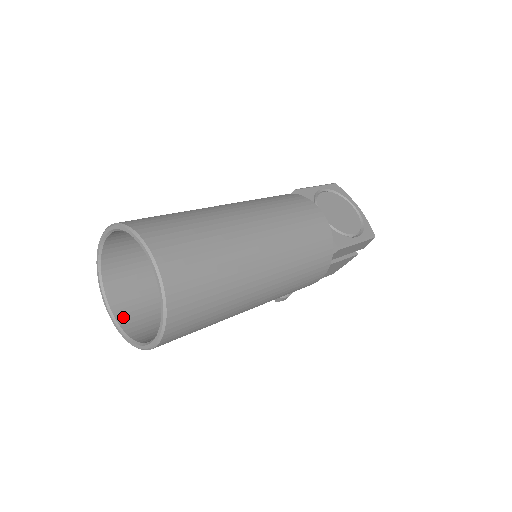
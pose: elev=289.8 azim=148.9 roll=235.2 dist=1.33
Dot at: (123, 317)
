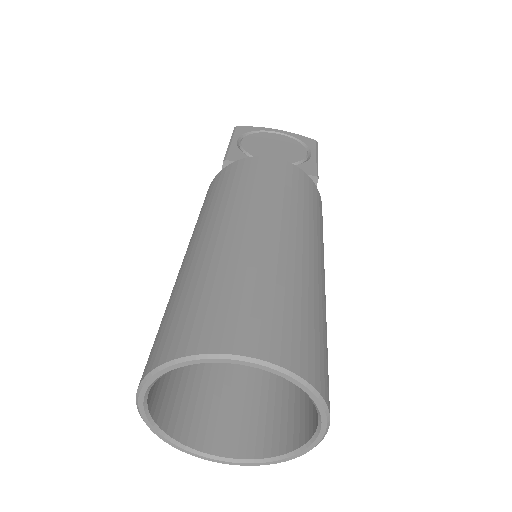
Dot at: (234, 447)
